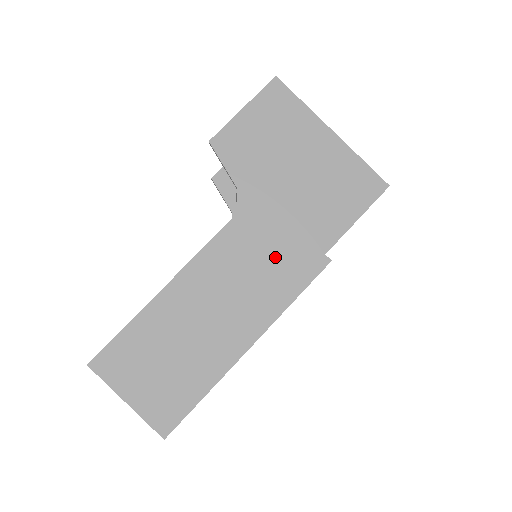
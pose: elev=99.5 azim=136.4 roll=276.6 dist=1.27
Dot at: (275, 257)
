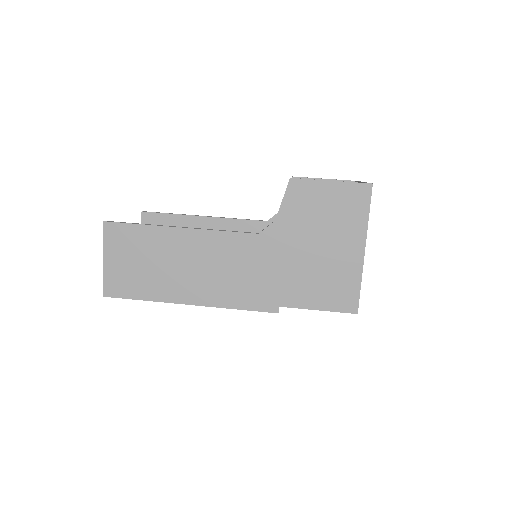
Dot at: (252, 278)
